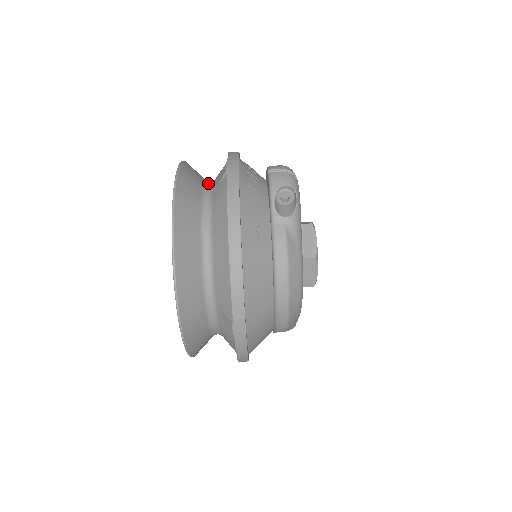
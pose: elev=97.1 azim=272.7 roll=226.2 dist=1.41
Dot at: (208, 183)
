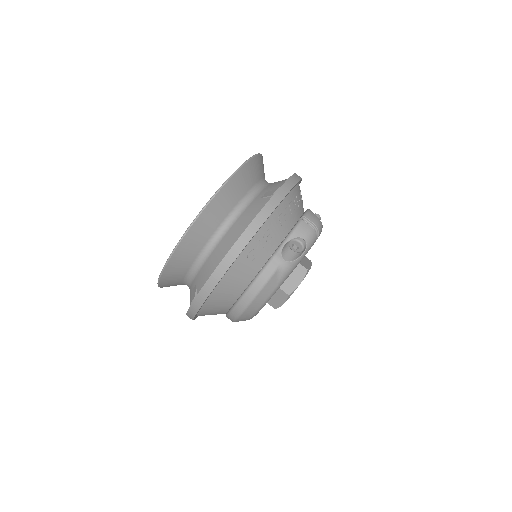
Dot at: (260, 186)
